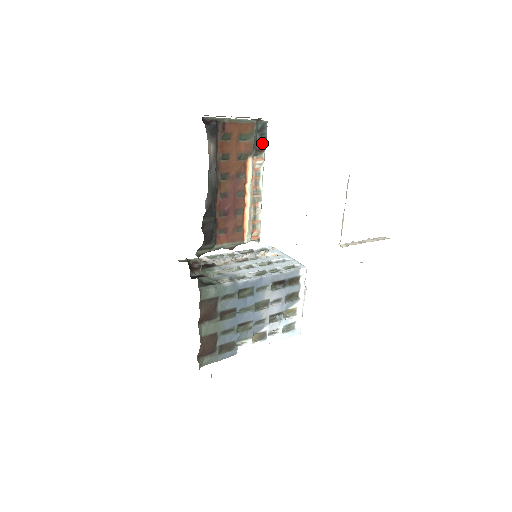
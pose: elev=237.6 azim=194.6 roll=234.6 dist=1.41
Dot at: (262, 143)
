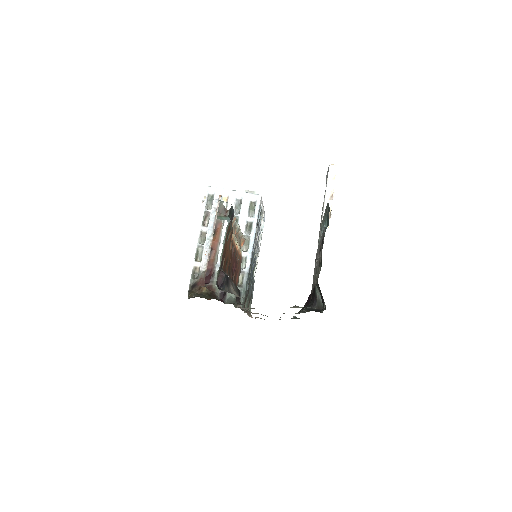
Dot at: (232, 216)
